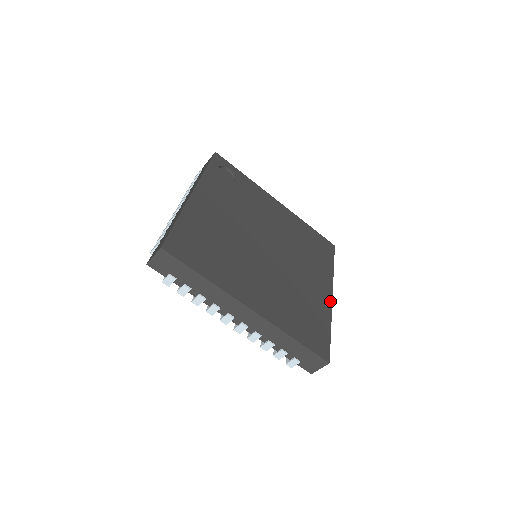
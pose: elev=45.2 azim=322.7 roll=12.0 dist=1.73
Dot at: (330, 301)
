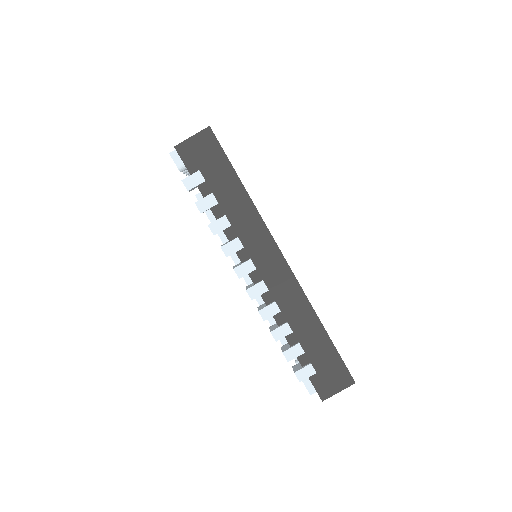
Dot at: occluded
